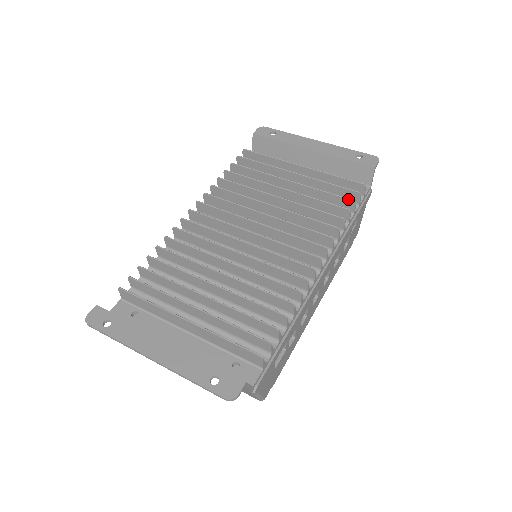
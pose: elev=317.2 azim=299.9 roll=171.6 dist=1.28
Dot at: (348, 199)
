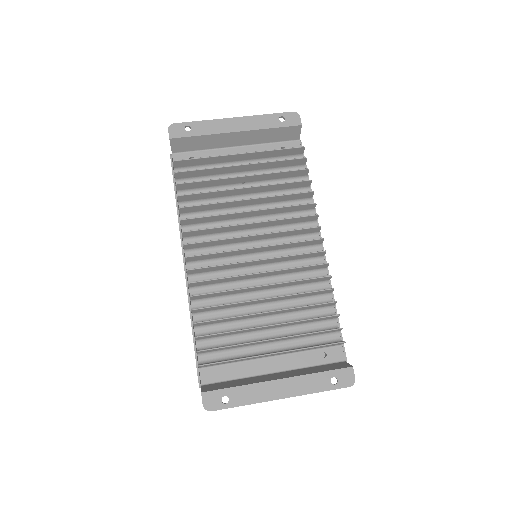
Dot at: (303, 170)
